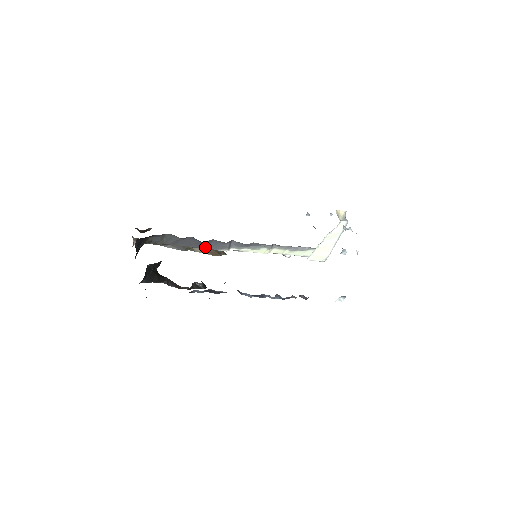
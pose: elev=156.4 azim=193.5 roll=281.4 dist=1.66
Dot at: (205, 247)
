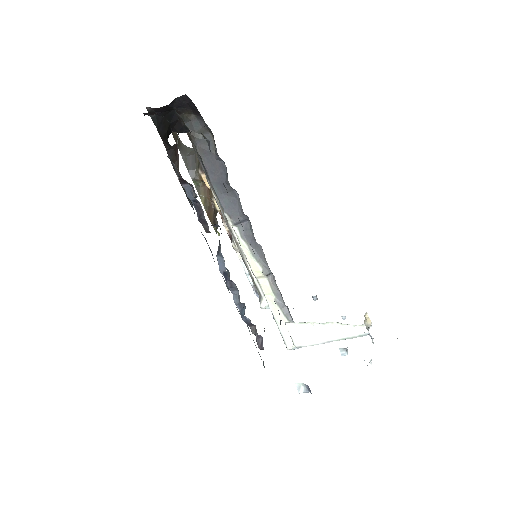
Dot at: (220, 193)
